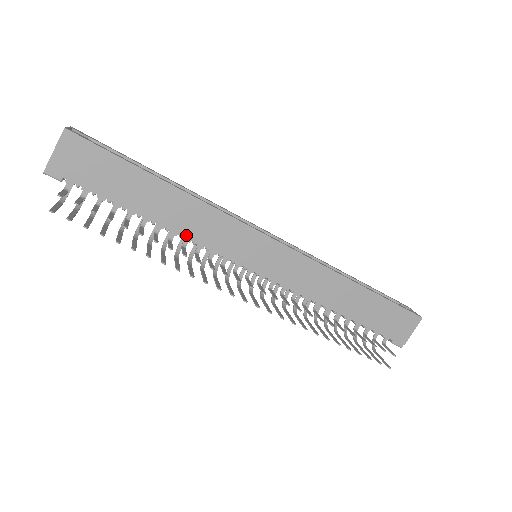
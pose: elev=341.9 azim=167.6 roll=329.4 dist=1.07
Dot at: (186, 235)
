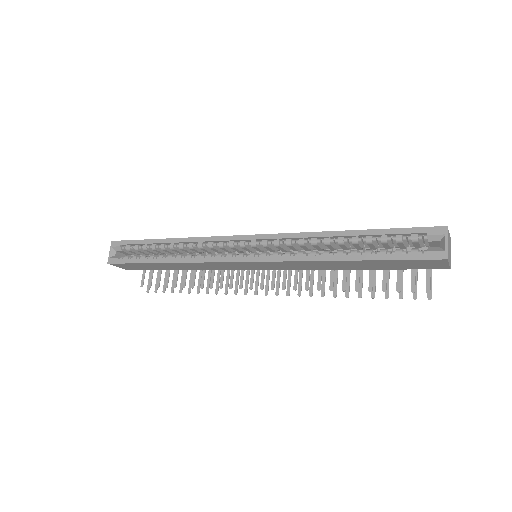
Dot at: (205, 269)
